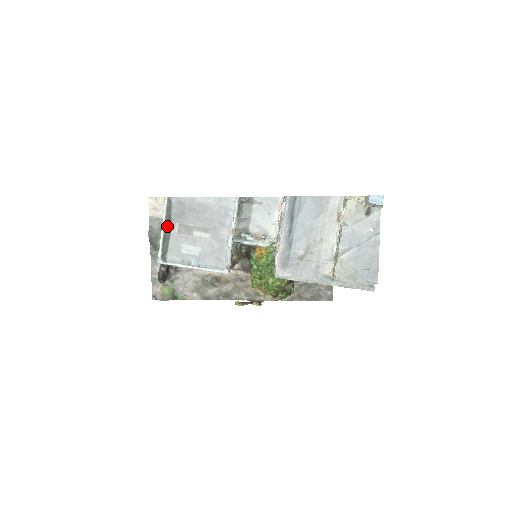
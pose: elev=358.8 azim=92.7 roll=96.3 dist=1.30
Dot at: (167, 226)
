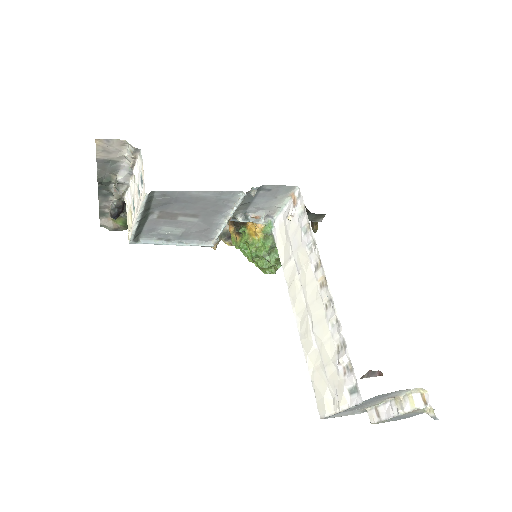
Dot at: (144, 215)
